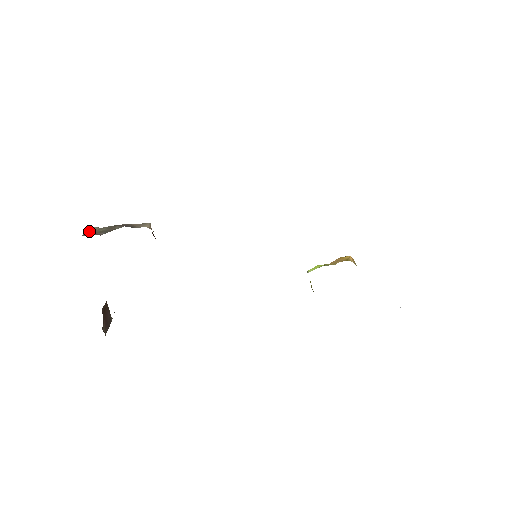
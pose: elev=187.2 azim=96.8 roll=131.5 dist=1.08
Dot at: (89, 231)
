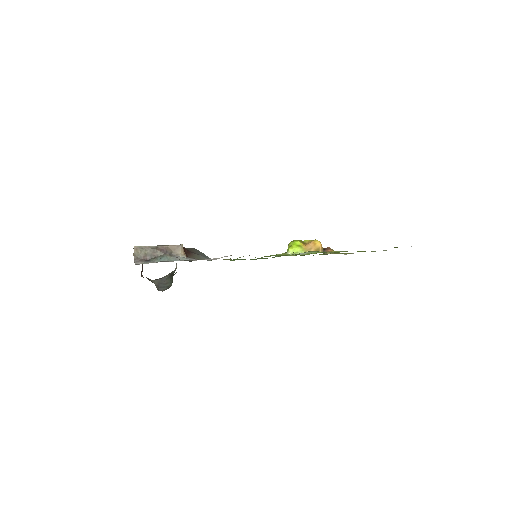
Dot at: (137, 254)
